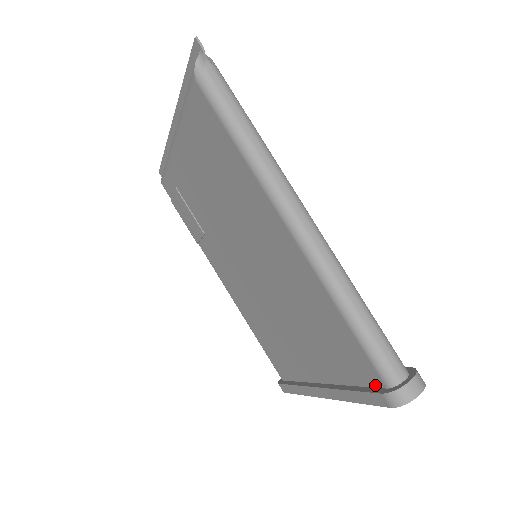
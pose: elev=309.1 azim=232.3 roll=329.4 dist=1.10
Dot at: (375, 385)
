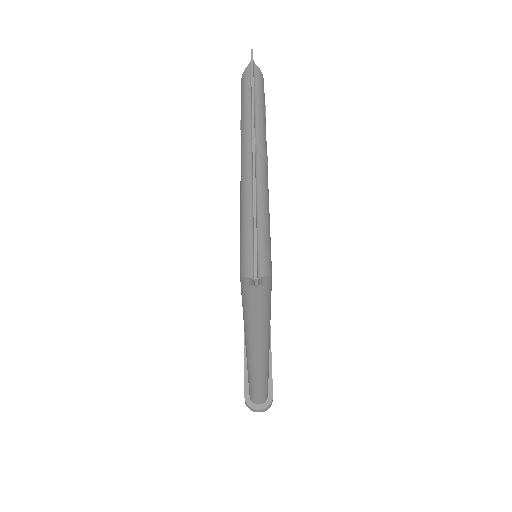
Dot at: occluded
